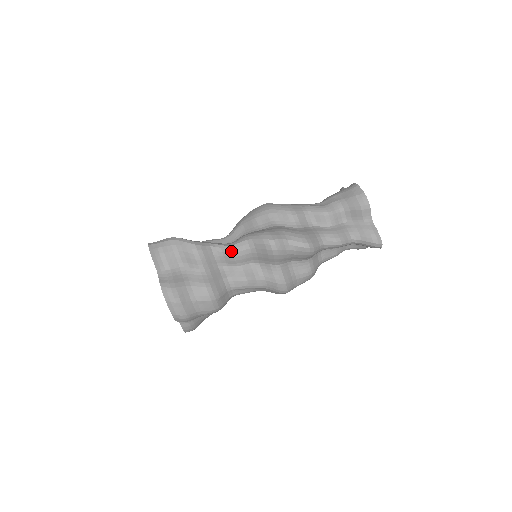
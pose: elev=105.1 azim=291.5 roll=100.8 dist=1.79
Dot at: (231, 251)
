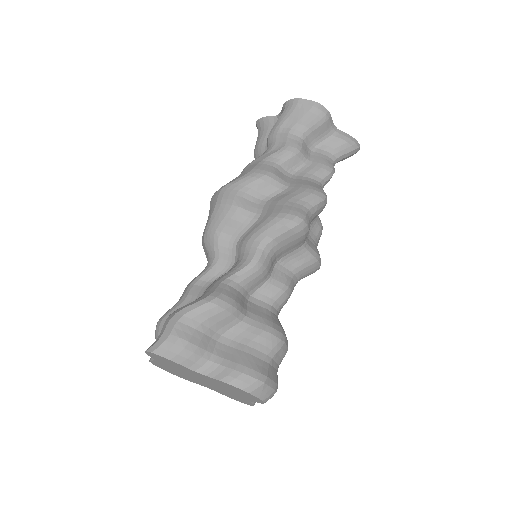
Dot at: (255, 269)
